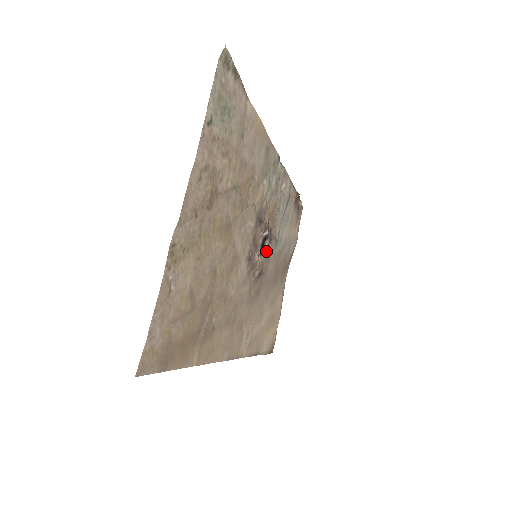
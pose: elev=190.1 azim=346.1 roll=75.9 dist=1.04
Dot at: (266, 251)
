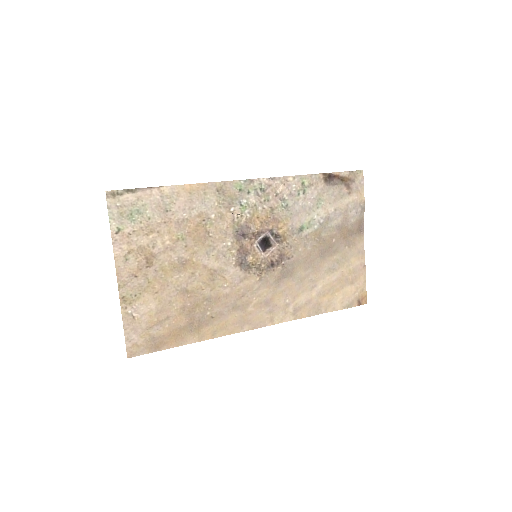
Dot at: (279, 244)
